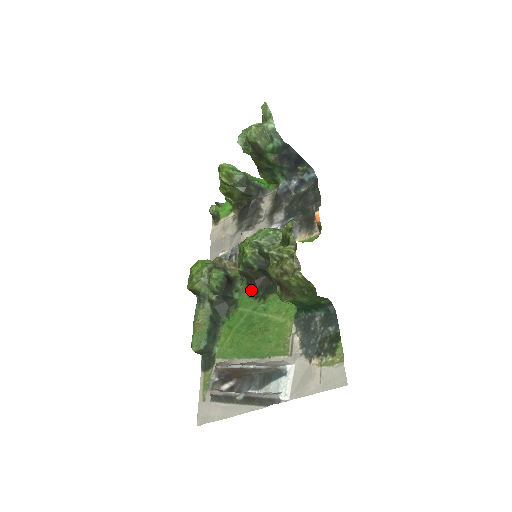
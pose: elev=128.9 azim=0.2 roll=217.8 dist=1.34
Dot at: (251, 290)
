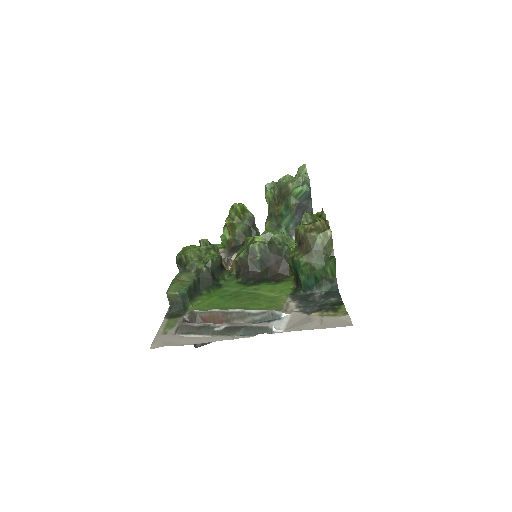
Dot at: (240, 280)
